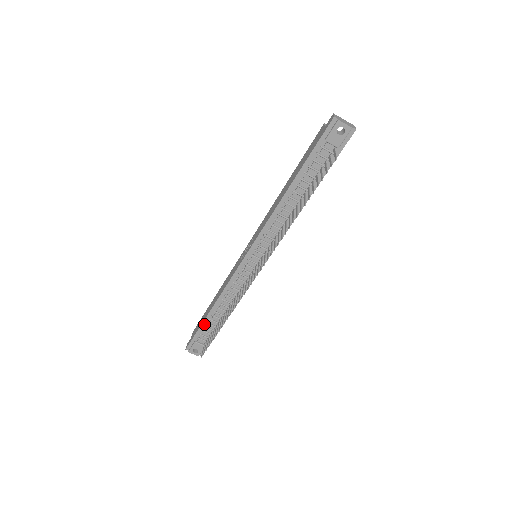
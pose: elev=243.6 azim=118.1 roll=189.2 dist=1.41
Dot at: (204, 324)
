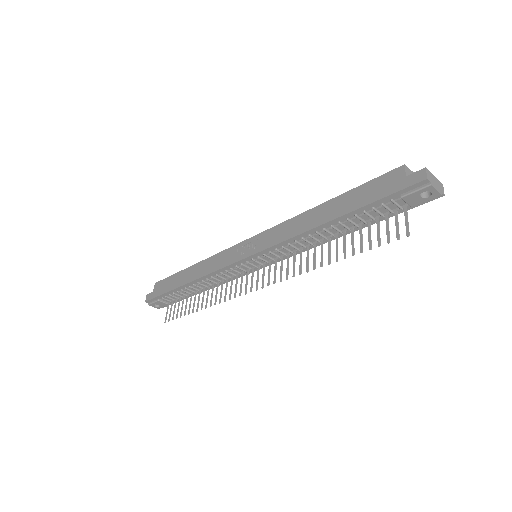
Dot at: (173, 291)
